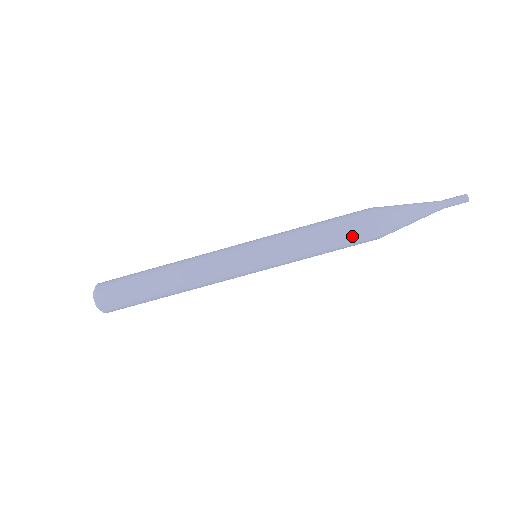
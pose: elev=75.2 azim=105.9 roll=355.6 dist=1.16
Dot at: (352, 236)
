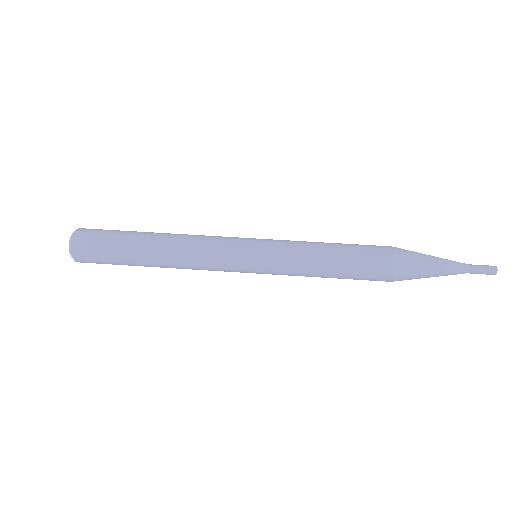
Dot at: (364, 247)
